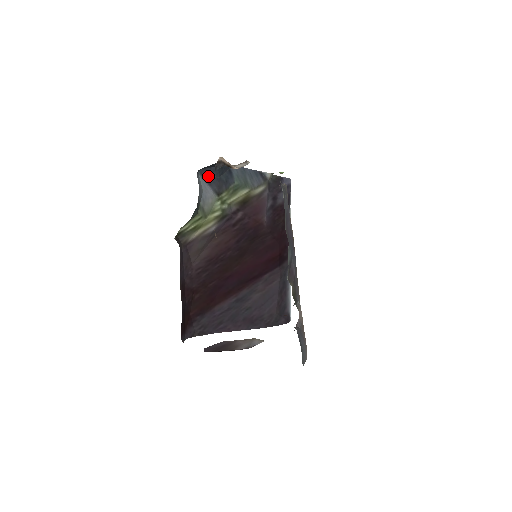
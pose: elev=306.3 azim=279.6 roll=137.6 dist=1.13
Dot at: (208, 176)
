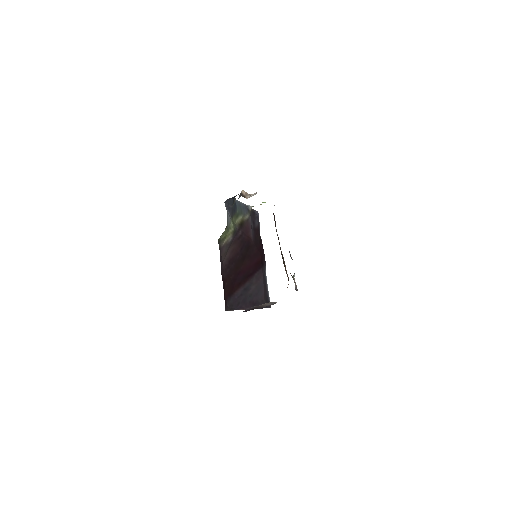
Dot at: (228, 205)
